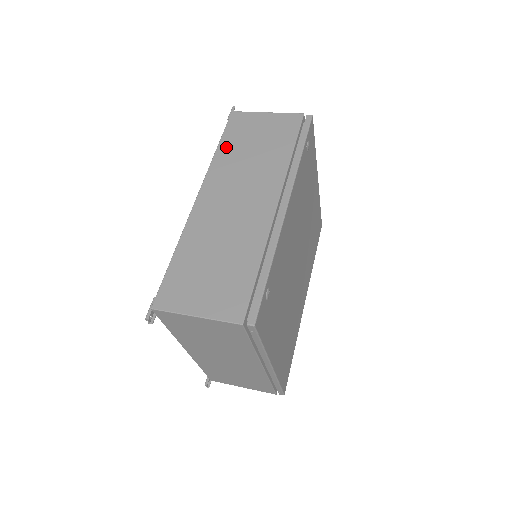
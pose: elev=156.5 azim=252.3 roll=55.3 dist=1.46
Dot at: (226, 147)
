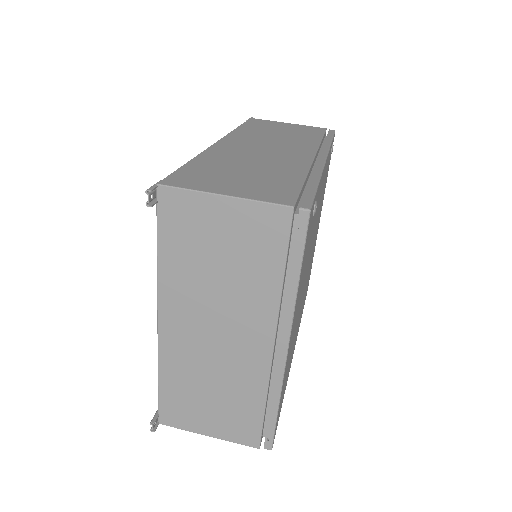
Dot at: (248, 128)
